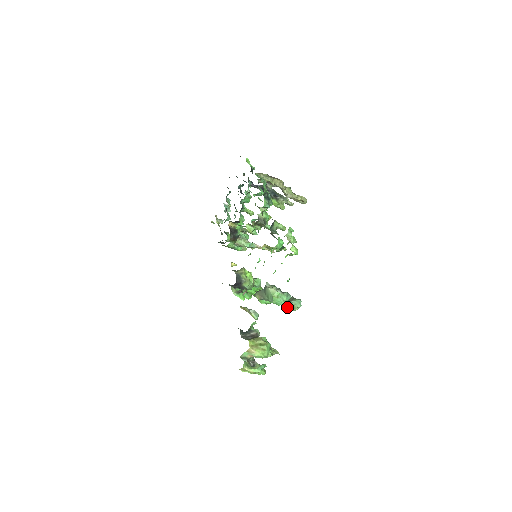
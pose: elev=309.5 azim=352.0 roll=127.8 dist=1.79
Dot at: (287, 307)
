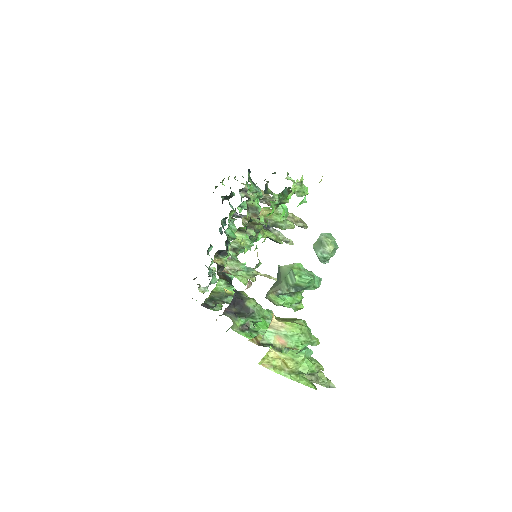
Dot at: (316, 251)
